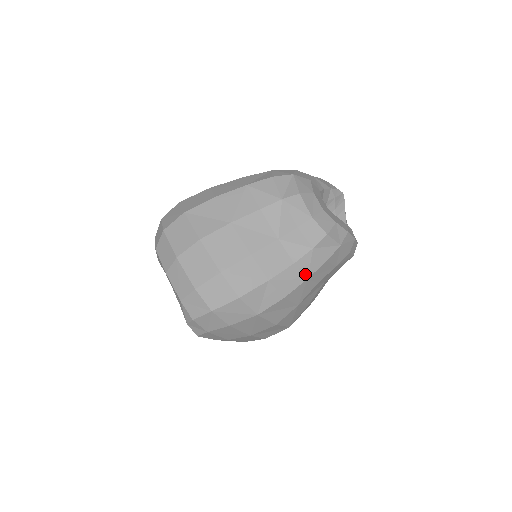
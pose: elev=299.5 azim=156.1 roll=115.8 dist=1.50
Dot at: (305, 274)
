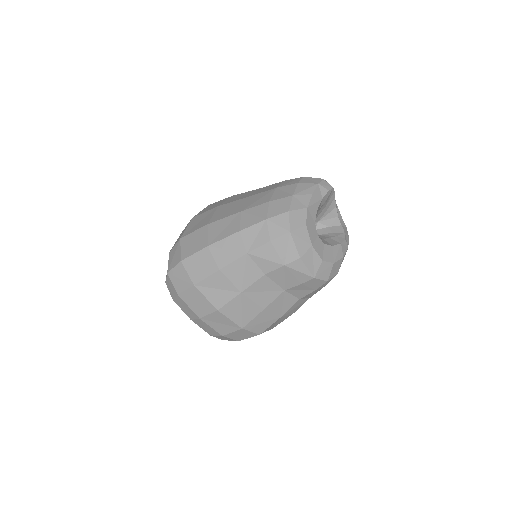
Dot at: (308, 297)
